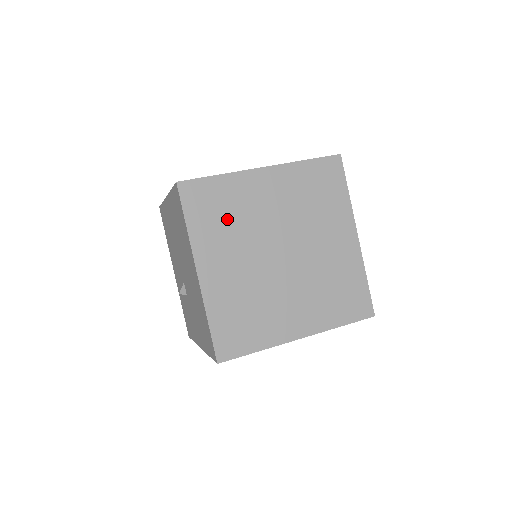
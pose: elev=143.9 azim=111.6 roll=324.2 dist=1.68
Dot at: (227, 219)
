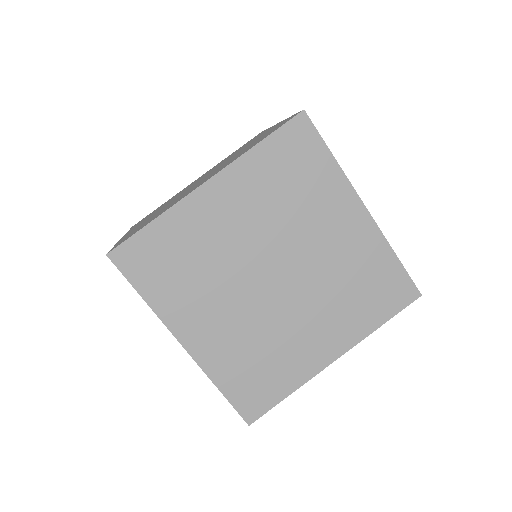
Dot at: occluded
